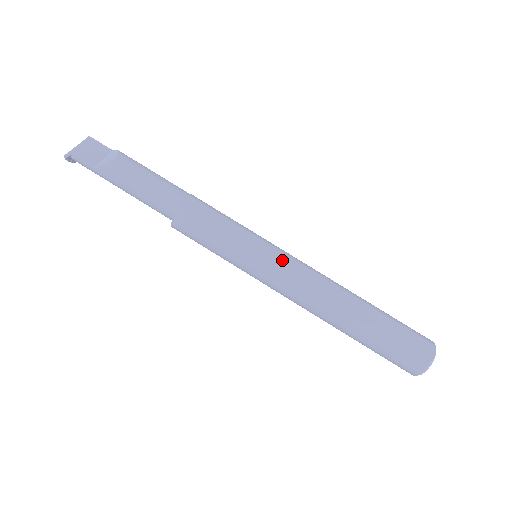
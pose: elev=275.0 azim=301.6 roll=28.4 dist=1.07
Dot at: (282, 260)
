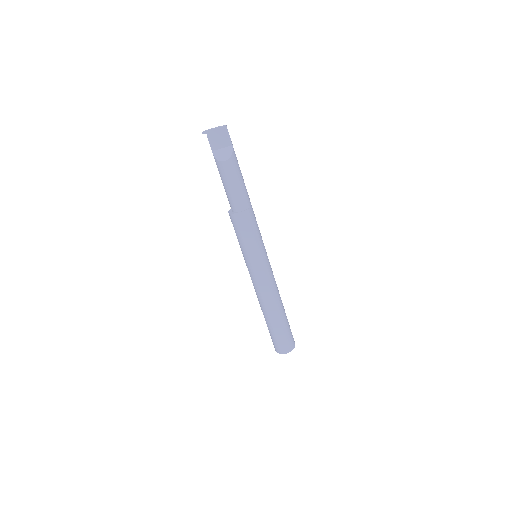
Dot at: (260, 273)
